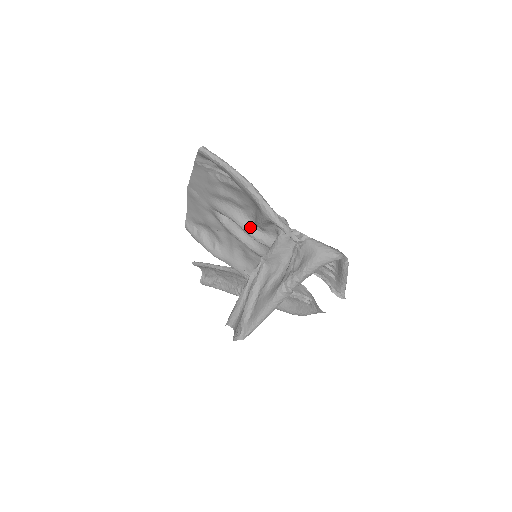
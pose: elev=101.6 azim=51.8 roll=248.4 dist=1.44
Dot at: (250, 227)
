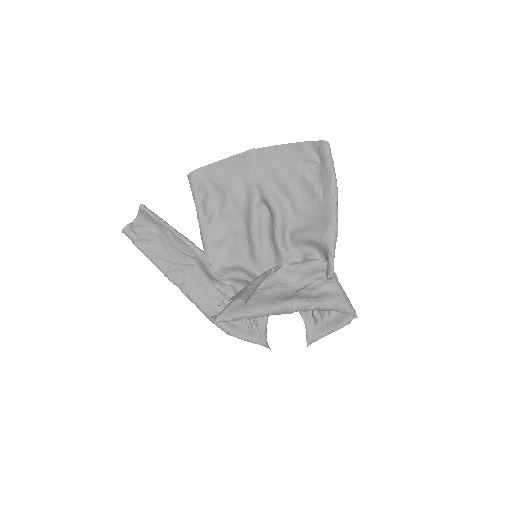
Dot at: (284, 231)
